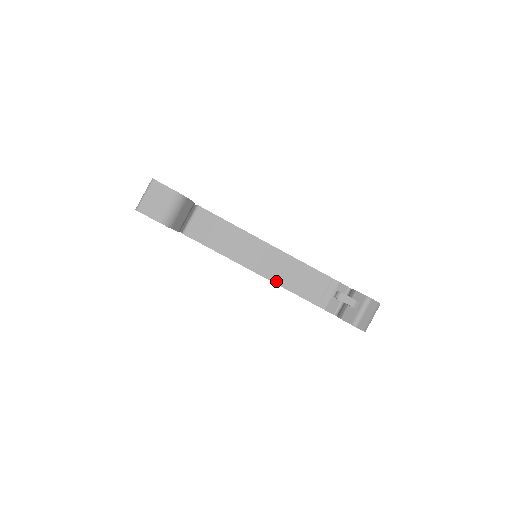
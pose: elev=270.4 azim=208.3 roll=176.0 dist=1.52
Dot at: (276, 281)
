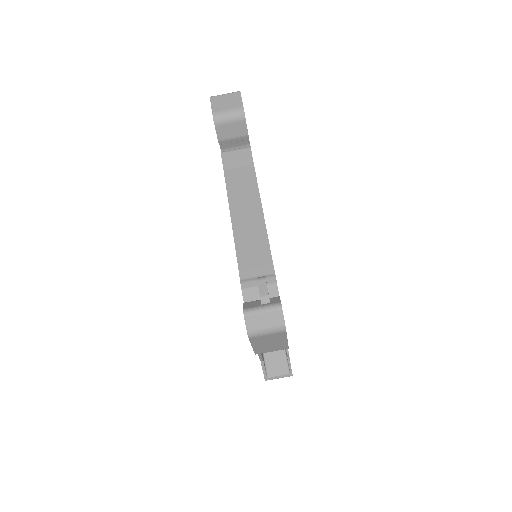
Dot at: (236, 235)
